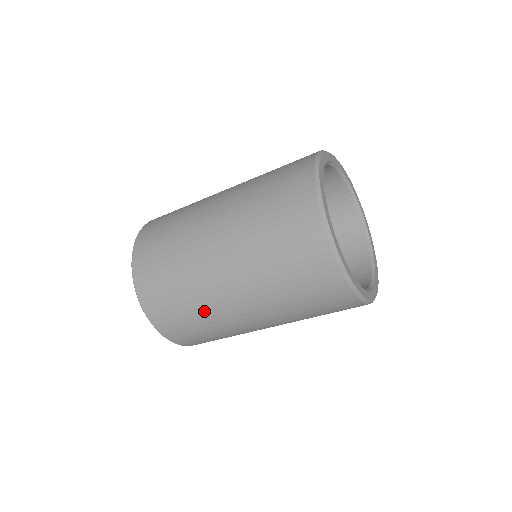
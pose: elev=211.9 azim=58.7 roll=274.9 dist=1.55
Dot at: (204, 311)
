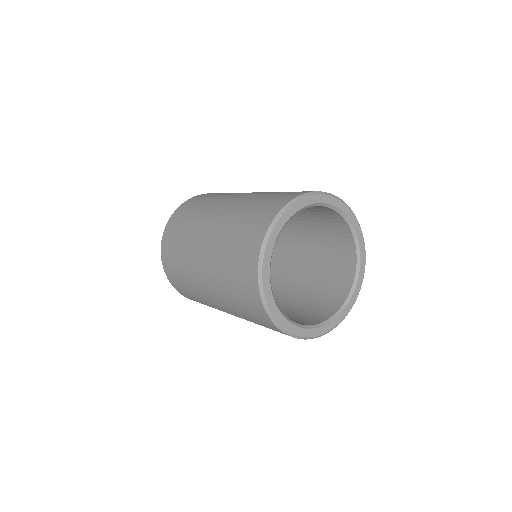
Dot at: occluded
